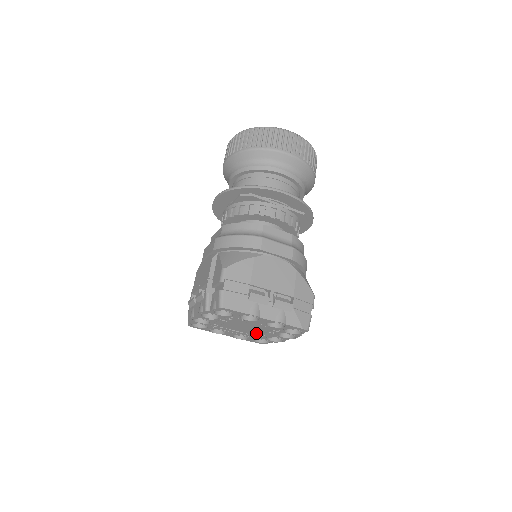
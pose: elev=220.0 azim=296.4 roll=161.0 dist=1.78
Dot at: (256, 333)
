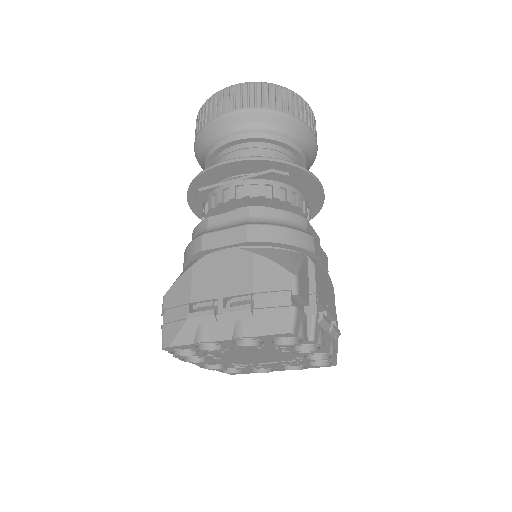
Dot at: (285, 357)
